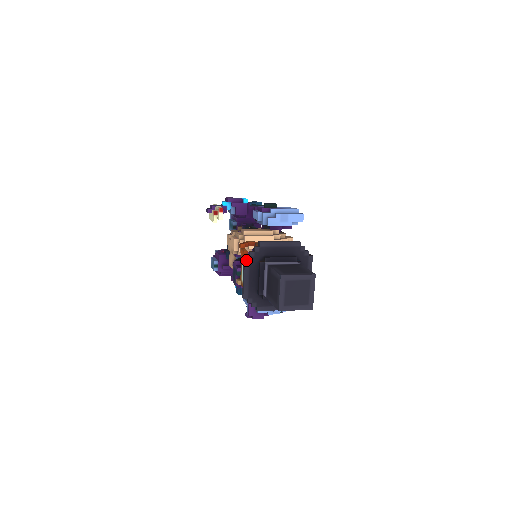
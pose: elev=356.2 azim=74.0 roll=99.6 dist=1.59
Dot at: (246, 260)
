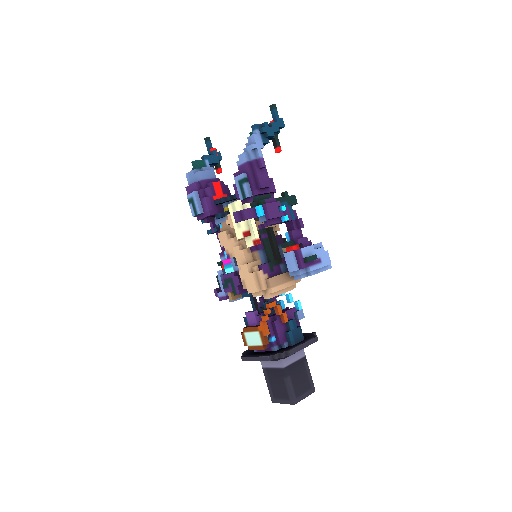
Dot at: (268, 360)
